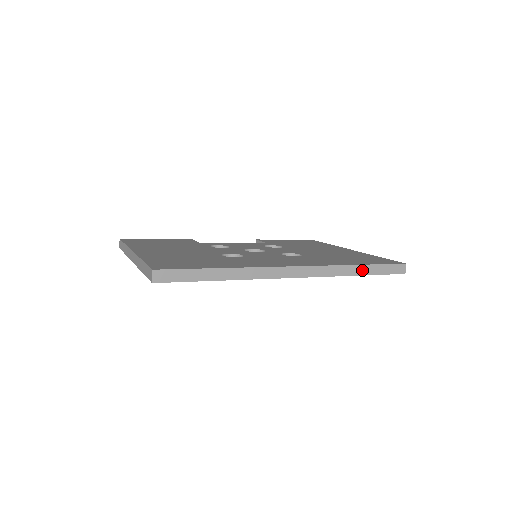
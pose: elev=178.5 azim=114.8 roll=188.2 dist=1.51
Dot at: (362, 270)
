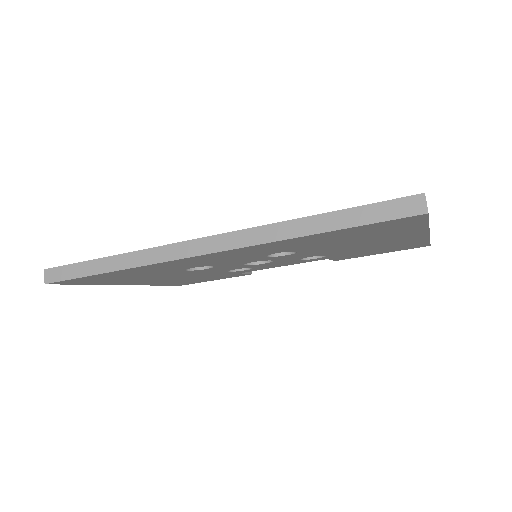
Dot at: (320, 224)
